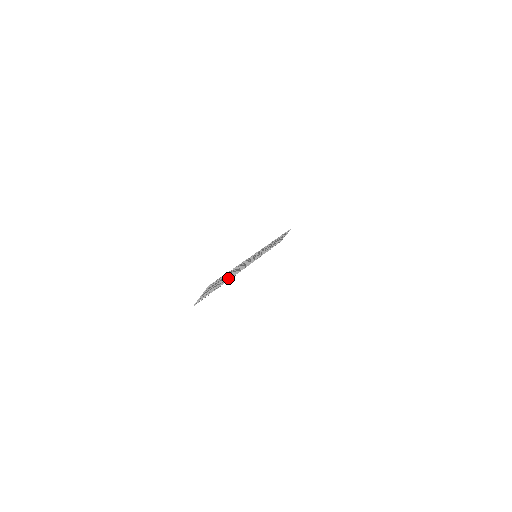
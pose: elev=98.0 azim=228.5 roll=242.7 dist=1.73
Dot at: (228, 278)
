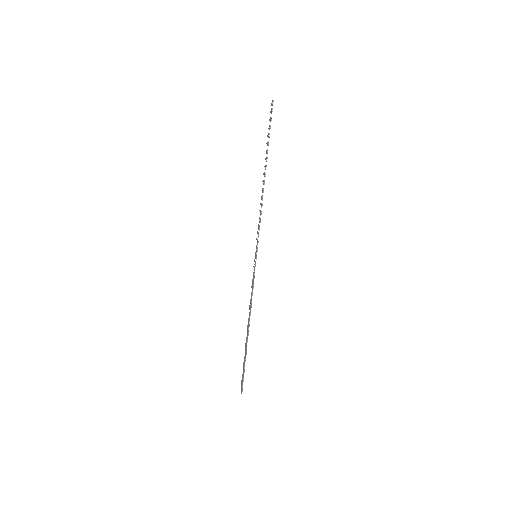
Dot at: (248, 321)
